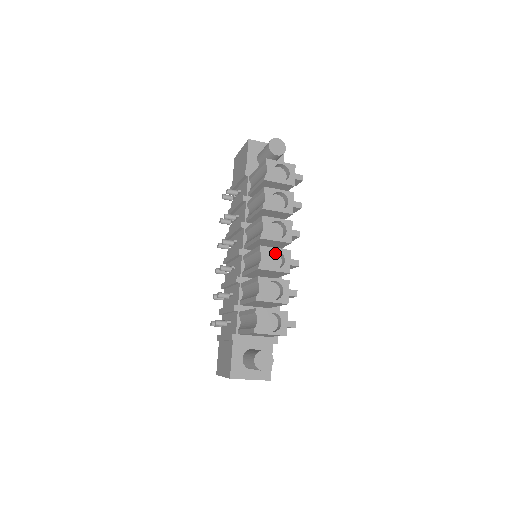
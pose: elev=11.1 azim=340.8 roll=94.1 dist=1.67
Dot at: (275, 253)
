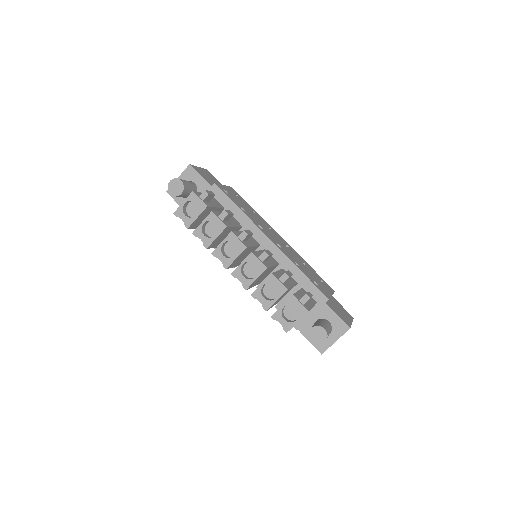
Dot at: (247, 263)
